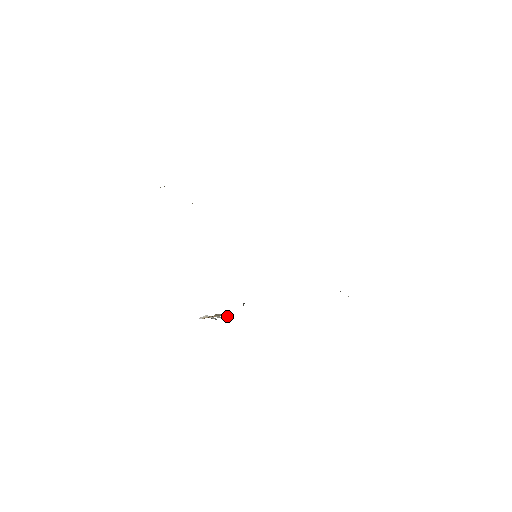
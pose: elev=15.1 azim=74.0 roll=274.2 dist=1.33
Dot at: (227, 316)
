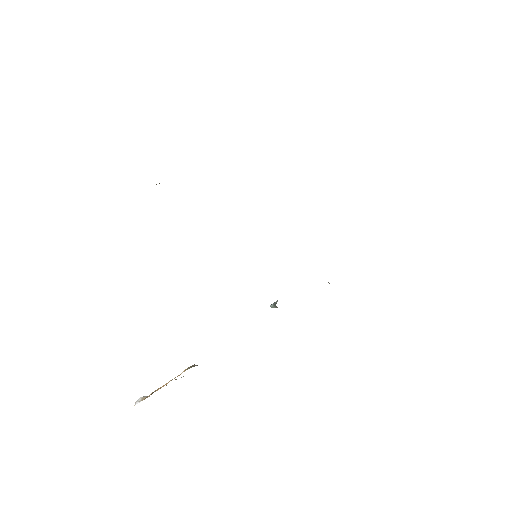
Dot at: occluded
